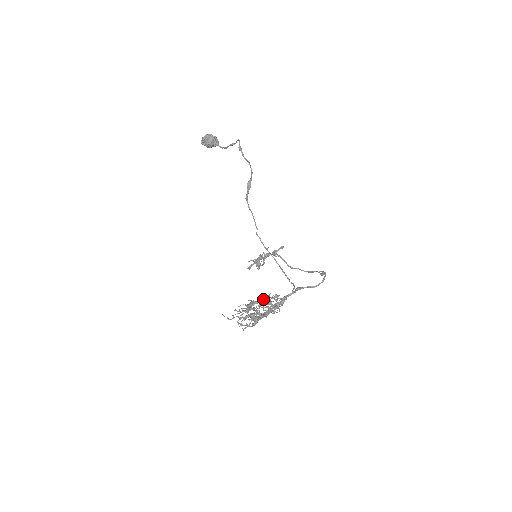
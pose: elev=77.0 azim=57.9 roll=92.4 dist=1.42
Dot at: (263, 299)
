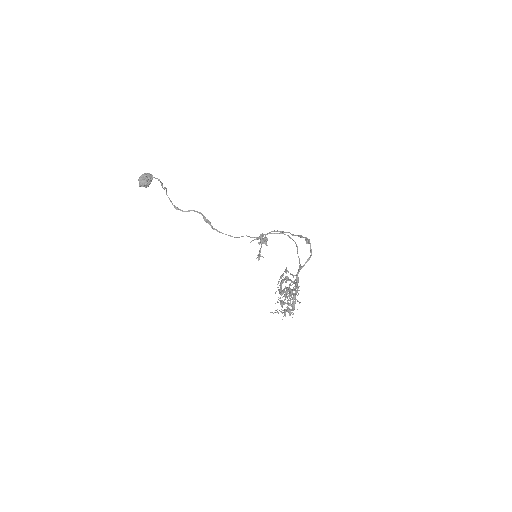
Dot at: occluded
